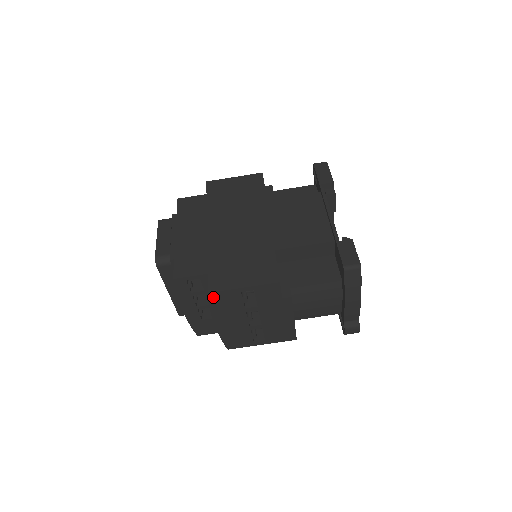
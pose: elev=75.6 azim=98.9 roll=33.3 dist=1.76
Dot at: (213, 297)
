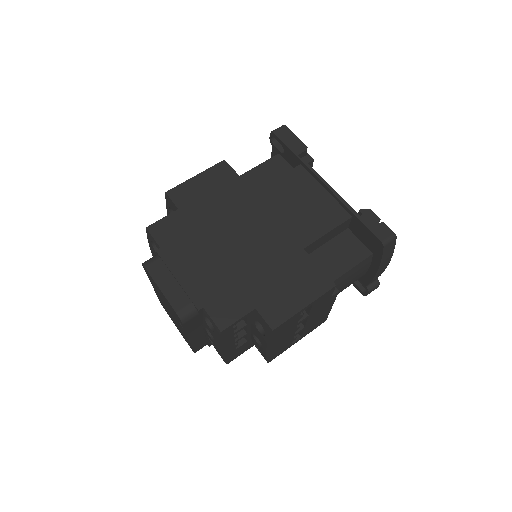
Dot at: (275, 331)
